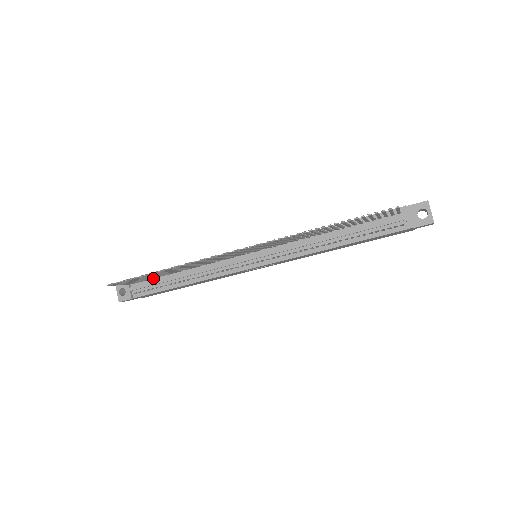
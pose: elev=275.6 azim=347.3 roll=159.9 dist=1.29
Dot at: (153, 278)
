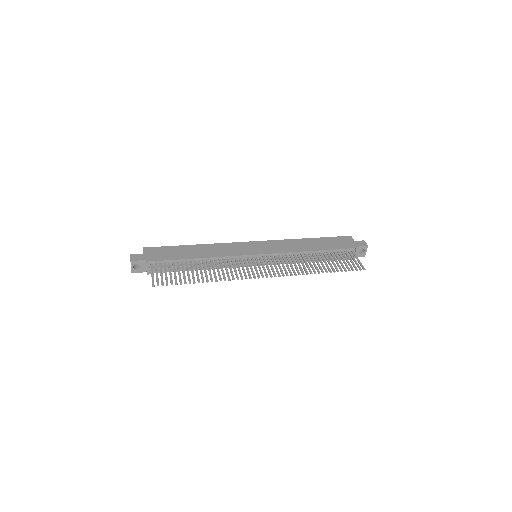
Dot at: (173, 264)
